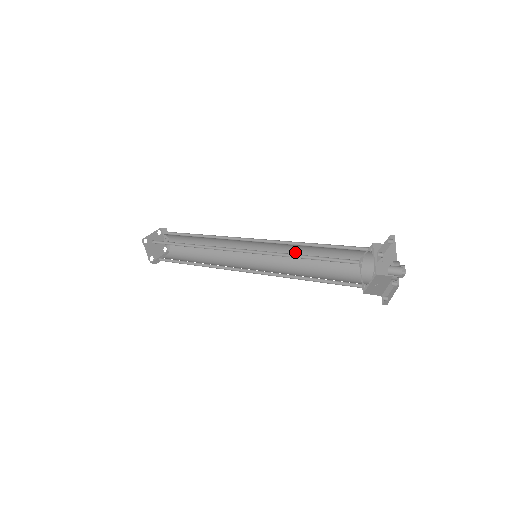
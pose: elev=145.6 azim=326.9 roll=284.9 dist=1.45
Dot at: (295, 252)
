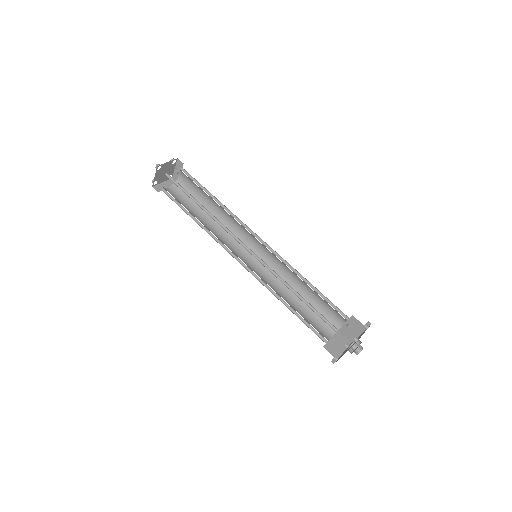
Dot at: (289, 273)
